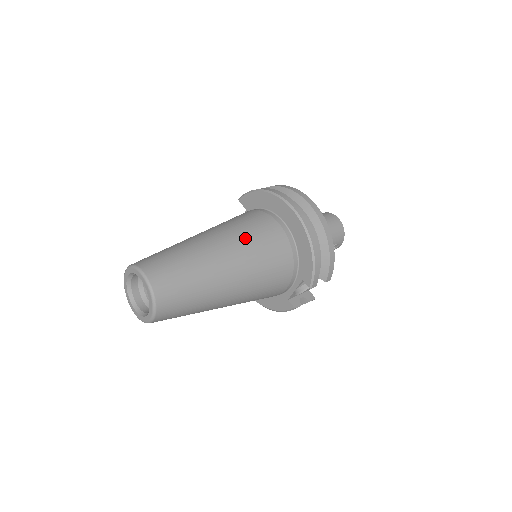
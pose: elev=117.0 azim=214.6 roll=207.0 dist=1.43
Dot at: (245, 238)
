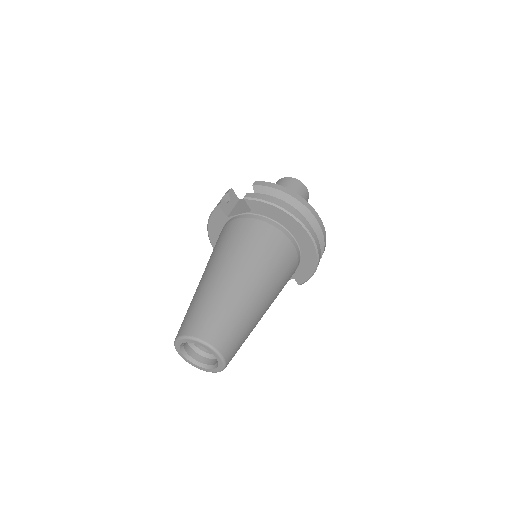
Dot at: (275, 274)
